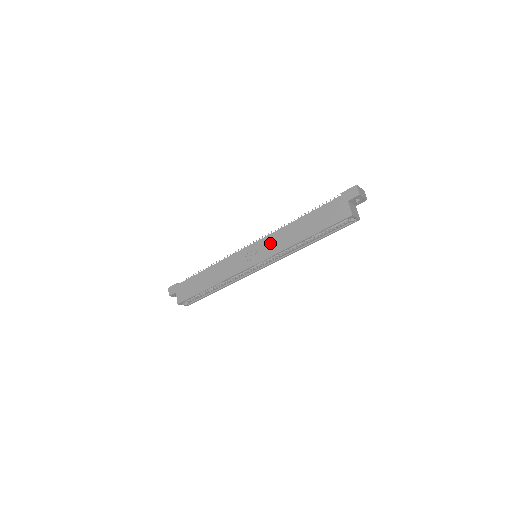
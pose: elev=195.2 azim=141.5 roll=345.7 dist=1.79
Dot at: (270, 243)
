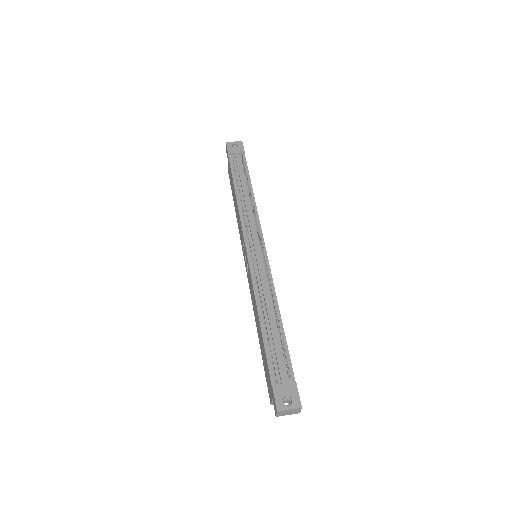
Dot at: (250, 283)
